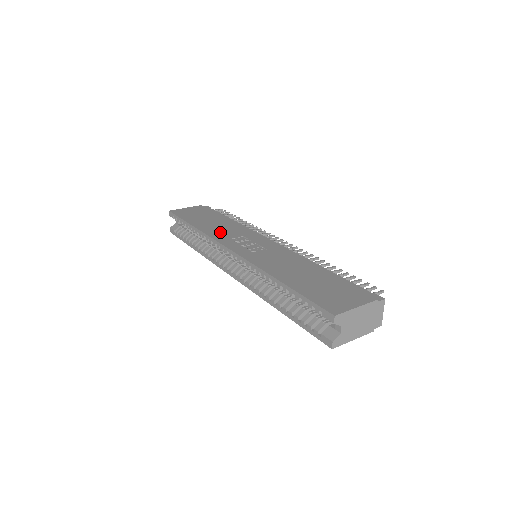
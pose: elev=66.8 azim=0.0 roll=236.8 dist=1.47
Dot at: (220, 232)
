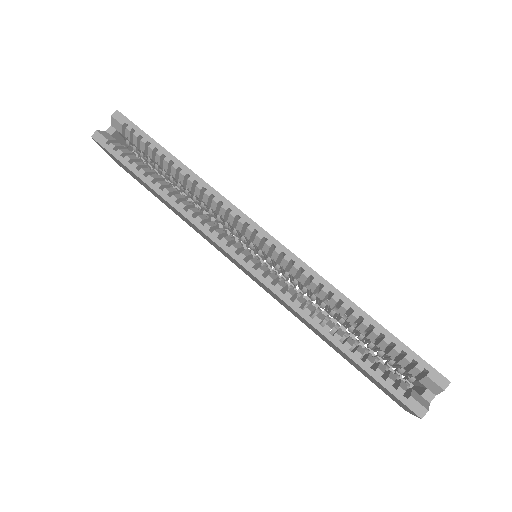
Dot at: occluded
